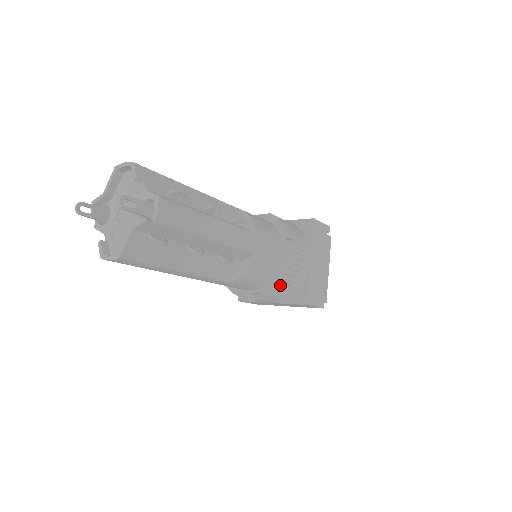
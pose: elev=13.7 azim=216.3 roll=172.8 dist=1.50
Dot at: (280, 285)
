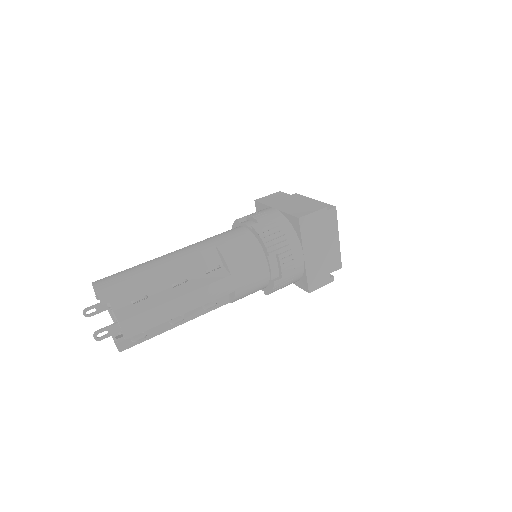
Dot at: (276, 289)
